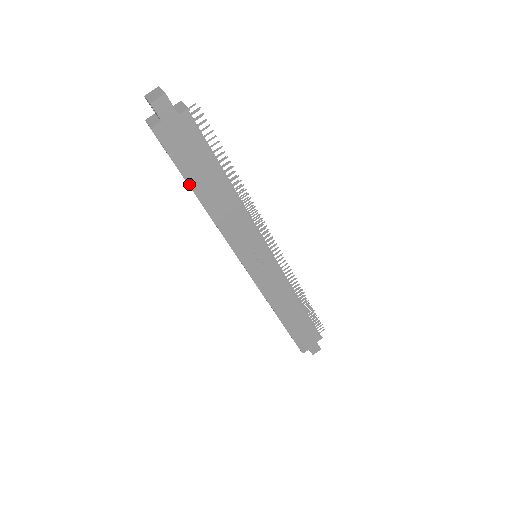
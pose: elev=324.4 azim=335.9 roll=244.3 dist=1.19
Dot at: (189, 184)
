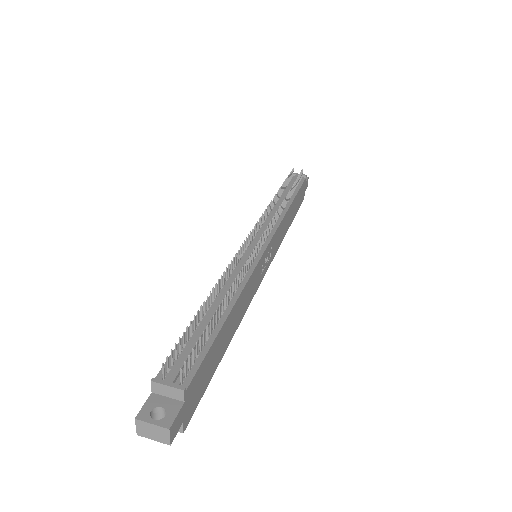
Dot at: (218, 364)
